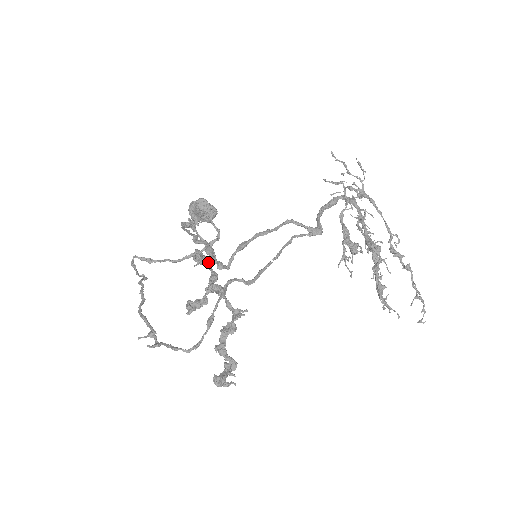
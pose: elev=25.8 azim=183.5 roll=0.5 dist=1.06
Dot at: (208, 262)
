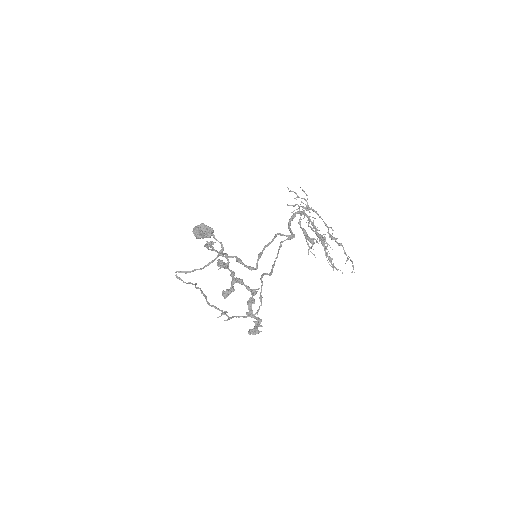
Dot at: (227, 265)
